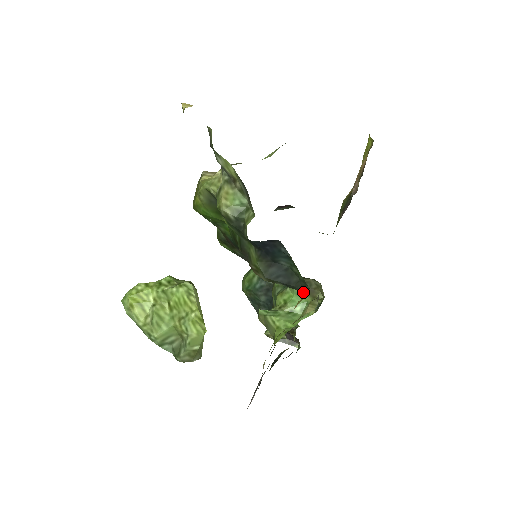
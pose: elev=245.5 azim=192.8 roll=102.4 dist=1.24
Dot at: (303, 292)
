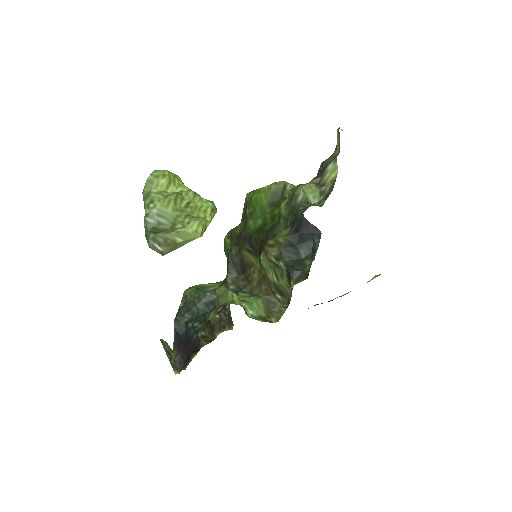
Dot at: (295, 282)
